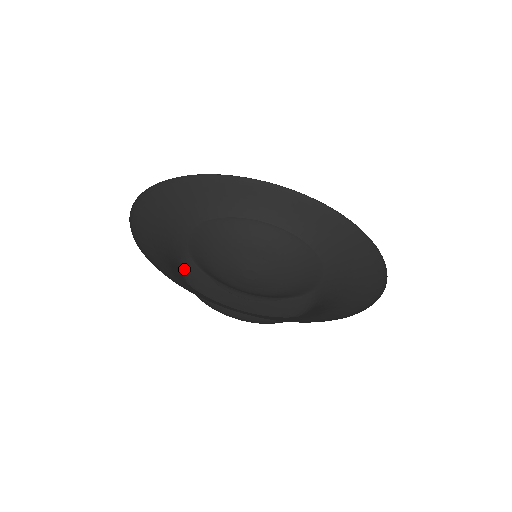
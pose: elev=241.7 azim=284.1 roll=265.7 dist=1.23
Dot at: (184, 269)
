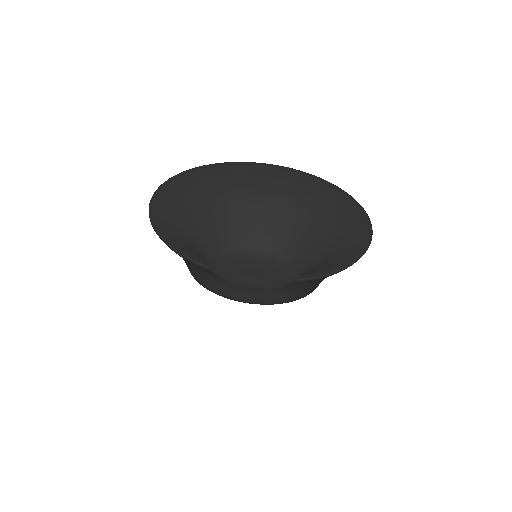
Dot at: occluded
